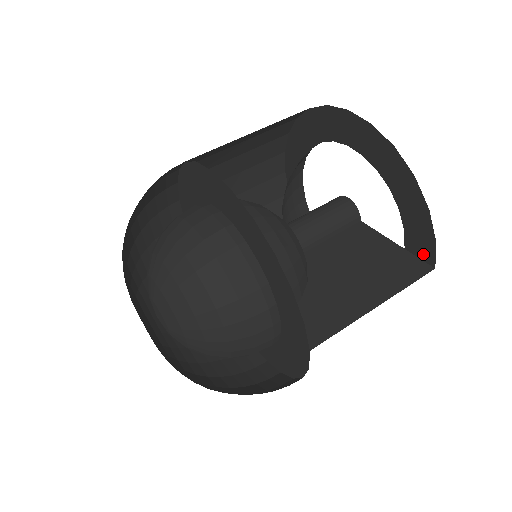
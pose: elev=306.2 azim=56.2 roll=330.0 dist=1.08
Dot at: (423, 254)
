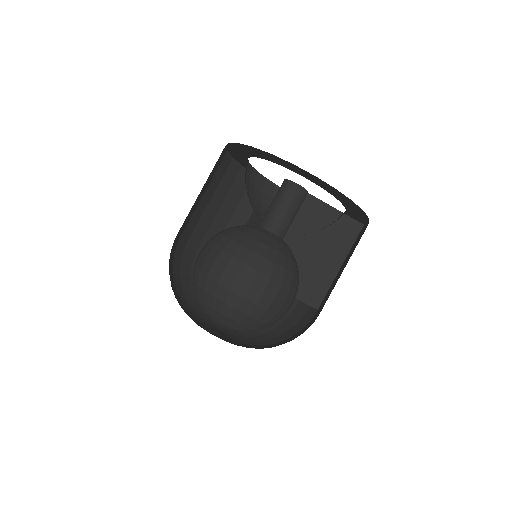
Dot at: (357, 220)
